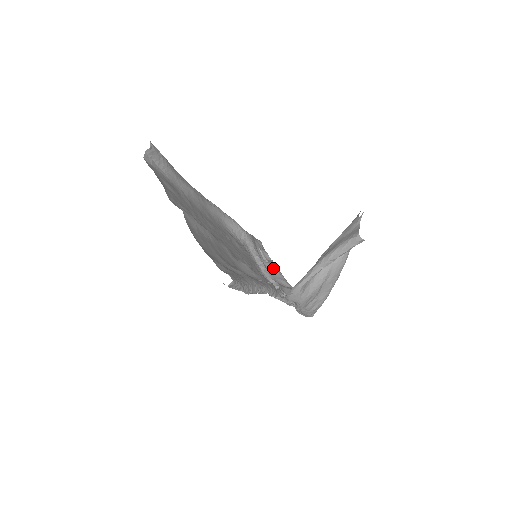
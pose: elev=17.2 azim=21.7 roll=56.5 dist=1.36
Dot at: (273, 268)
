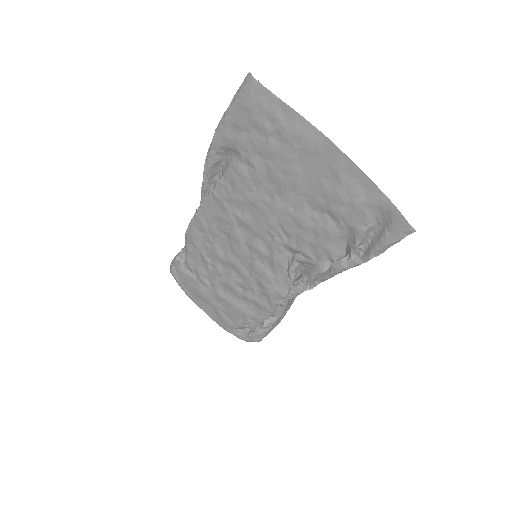
Dot at: occluded
